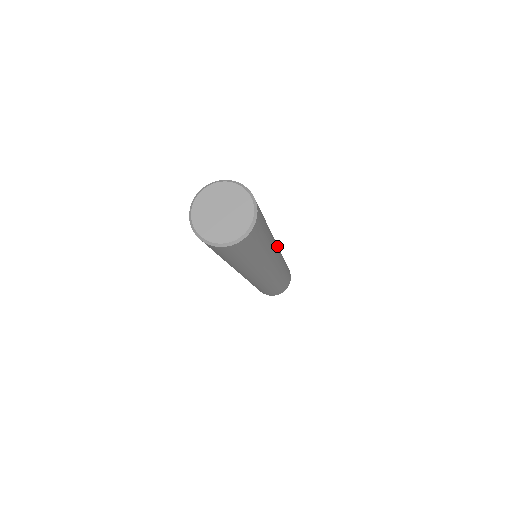
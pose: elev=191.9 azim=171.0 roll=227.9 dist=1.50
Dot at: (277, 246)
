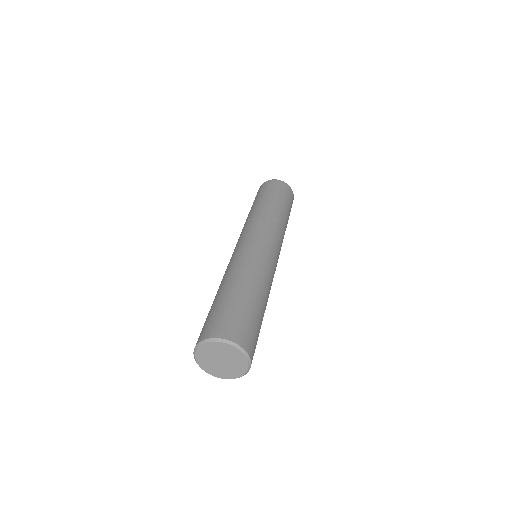
Dot at: (275, 261)
